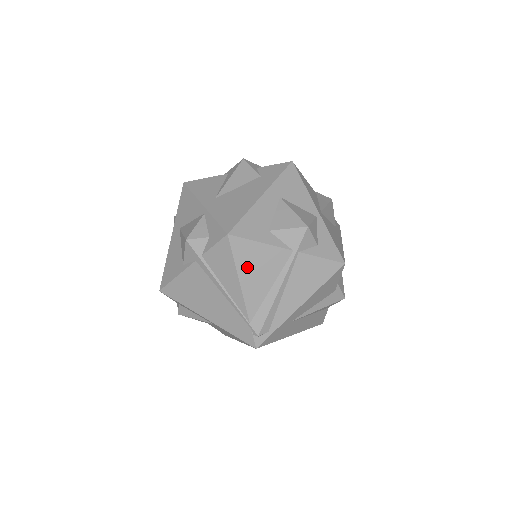
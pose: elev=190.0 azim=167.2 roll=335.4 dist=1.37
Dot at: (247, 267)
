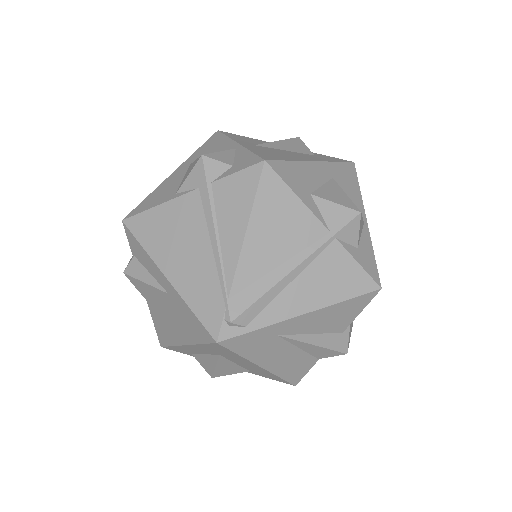
Dot at: (265, 218)
